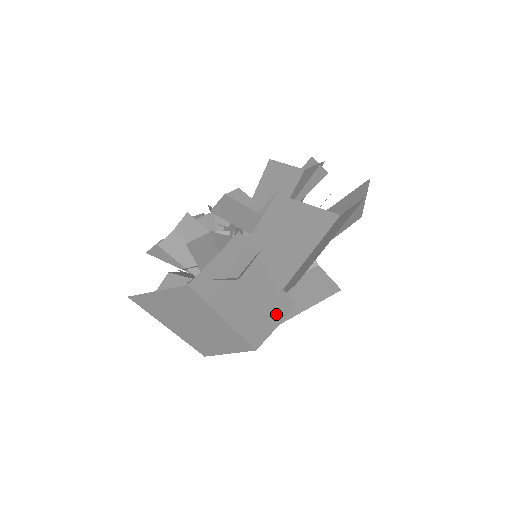
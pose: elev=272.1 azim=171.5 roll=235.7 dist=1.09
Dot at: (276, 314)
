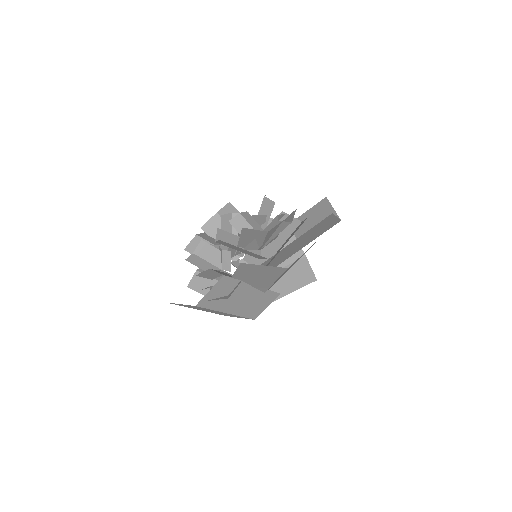
Dot at: (265, 301)
